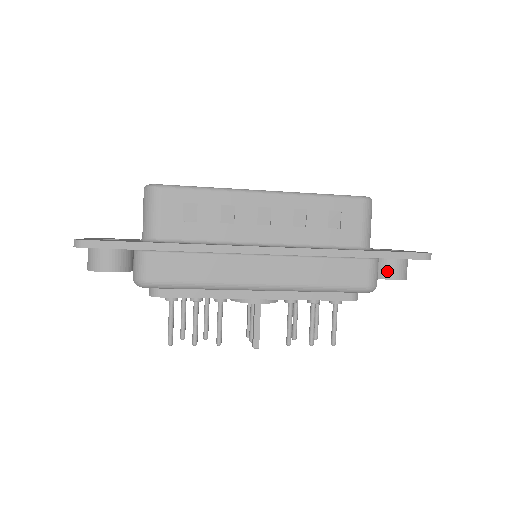
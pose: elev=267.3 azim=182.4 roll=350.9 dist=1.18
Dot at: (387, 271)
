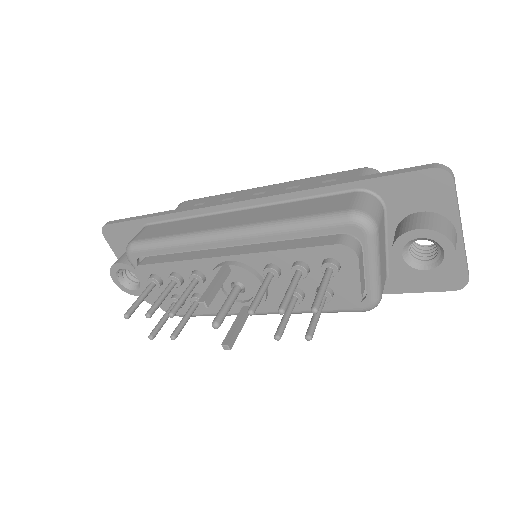
Dot at: (406, 226)
